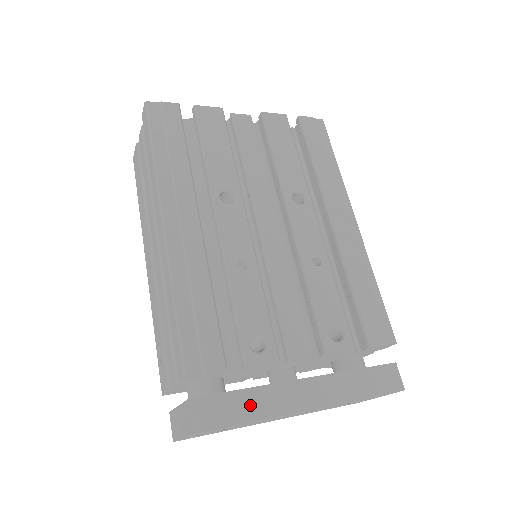
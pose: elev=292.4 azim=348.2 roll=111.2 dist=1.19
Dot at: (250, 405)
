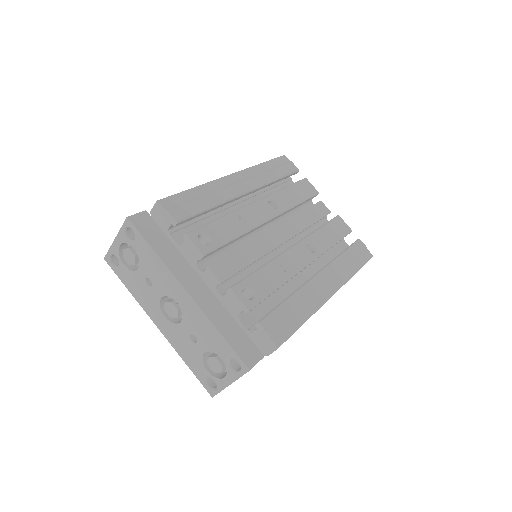
Dot at: (164, 247)
